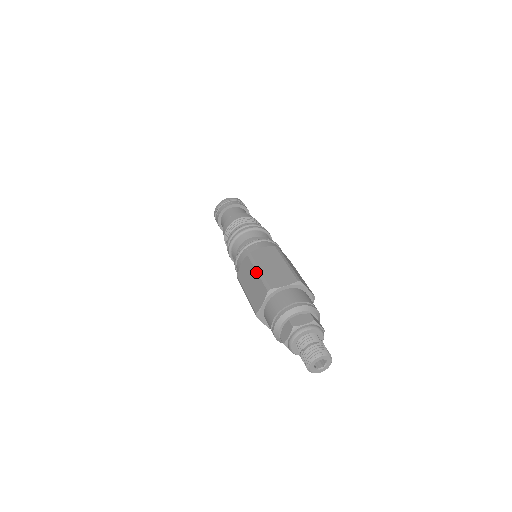
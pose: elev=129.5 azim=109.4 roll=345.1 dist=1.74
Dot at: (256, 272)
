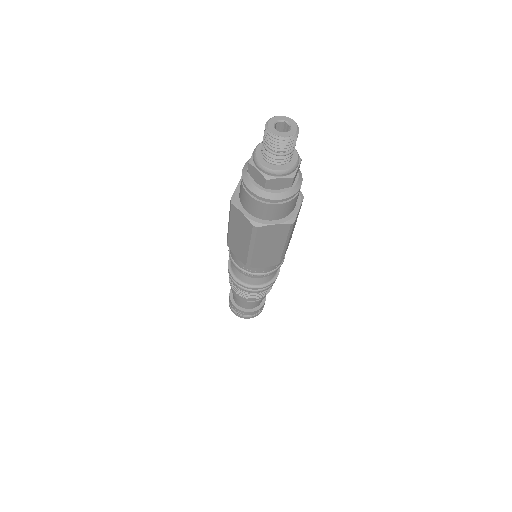
Dot at: occluded
